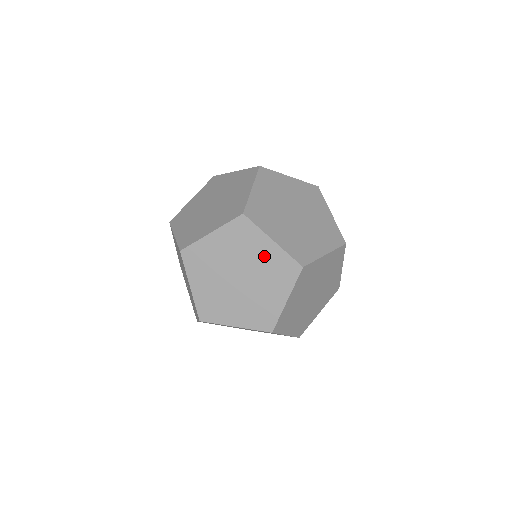
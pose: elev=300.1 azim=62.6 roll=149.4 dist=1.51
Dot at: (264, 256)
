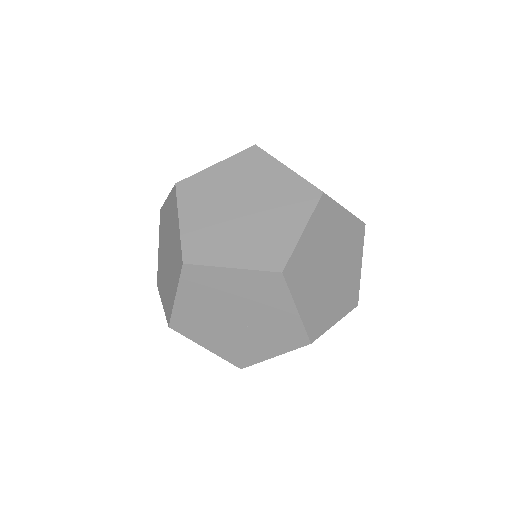
Dot at: (343, 230)
